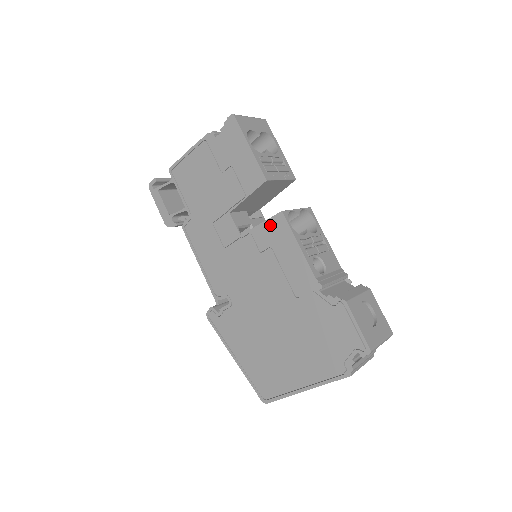
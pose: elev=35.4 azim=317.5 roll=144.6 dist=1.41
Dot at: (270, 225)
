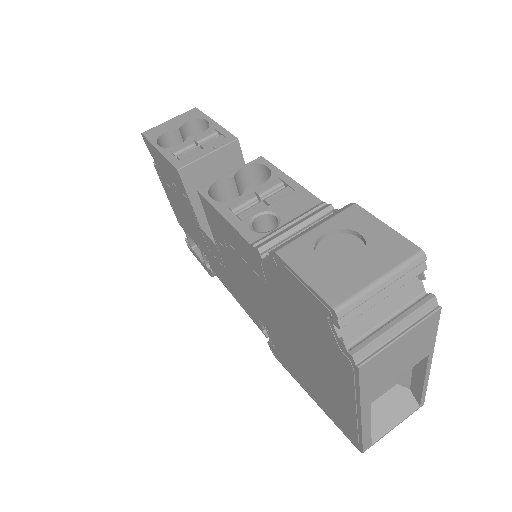
Dot at: (208, 214)
